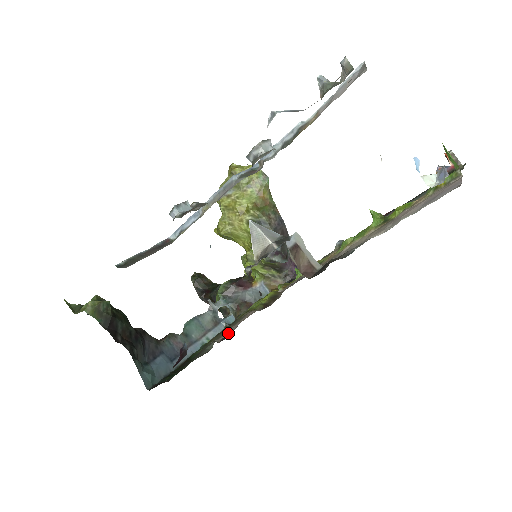
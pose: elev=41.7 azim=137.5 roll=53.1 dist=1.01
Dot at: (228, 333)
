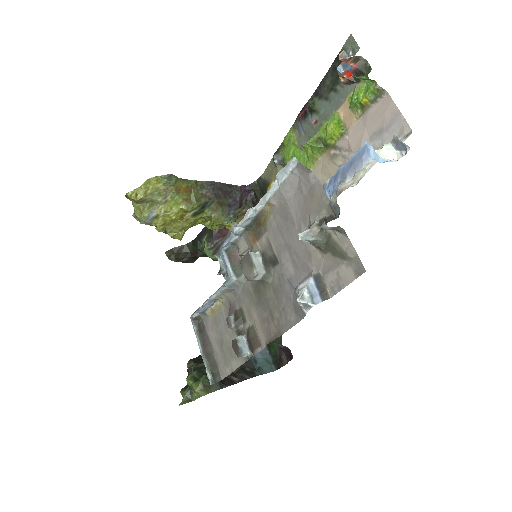
Dot at: occluded
